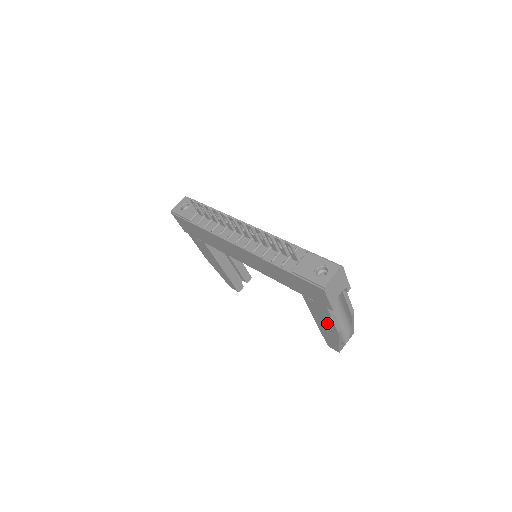
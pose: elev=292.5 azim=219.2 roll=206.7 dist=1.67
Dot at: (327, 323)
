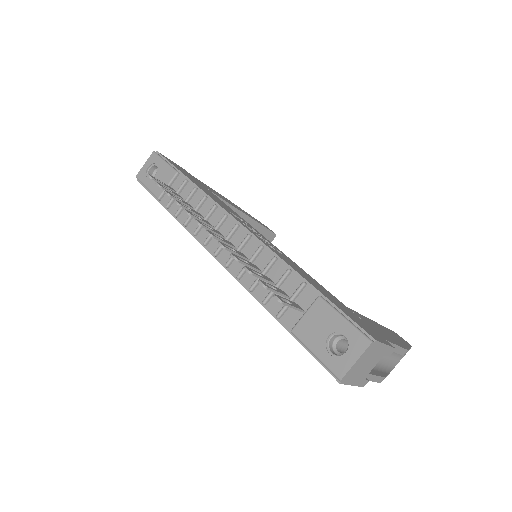
Dot at: occluded
